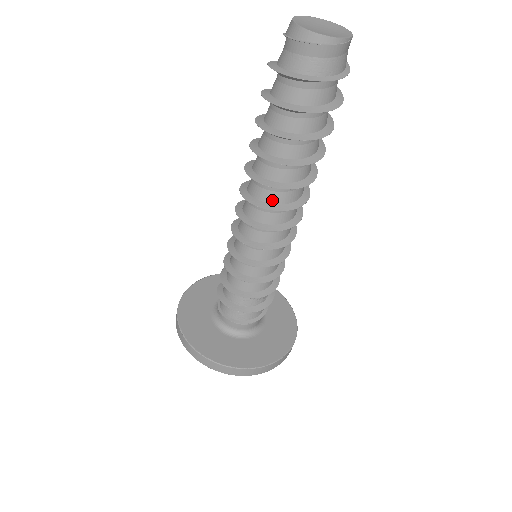
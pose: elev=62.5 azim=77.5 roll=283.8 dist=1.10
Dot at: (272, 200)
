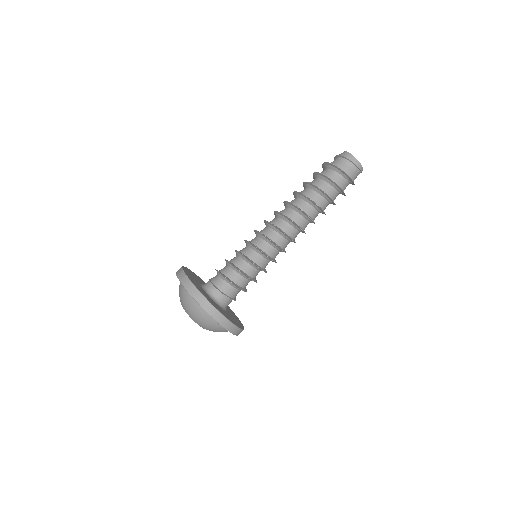
Dot at: (303, 227)
